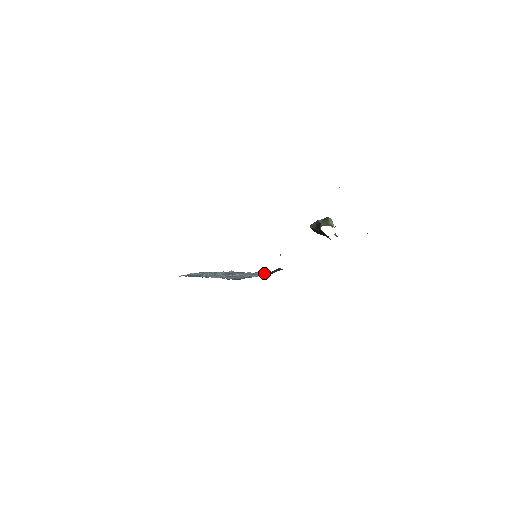
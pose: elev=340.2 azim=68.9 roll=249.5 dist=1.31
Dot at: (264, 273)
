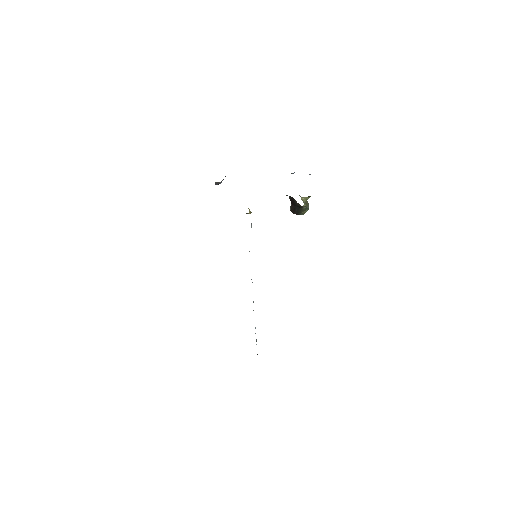
Dot at: occluded
